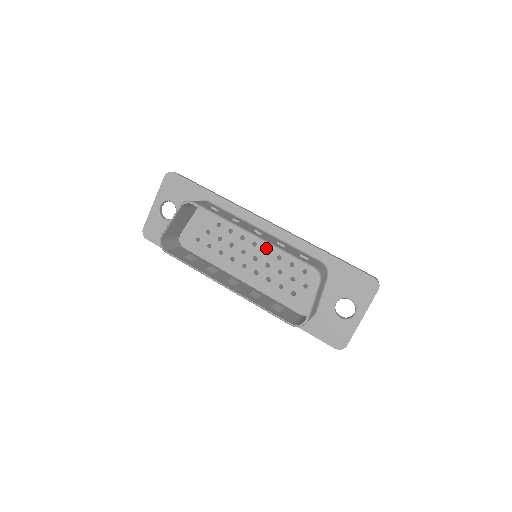
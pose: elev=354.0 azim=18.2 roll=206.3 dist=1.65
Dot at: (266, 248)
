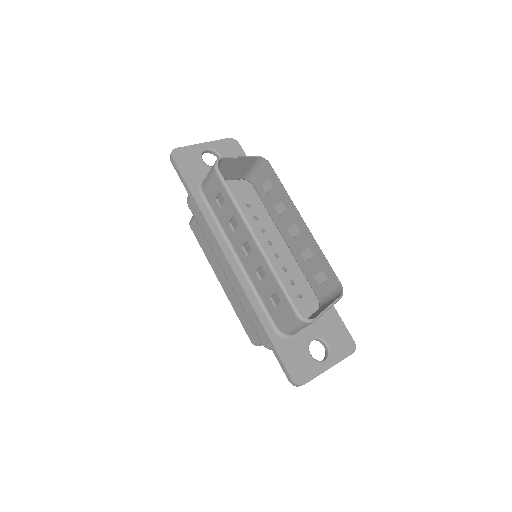
Dot at: (278, 254)
